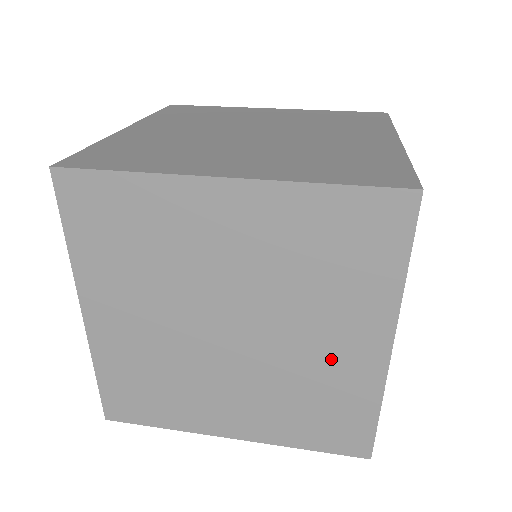
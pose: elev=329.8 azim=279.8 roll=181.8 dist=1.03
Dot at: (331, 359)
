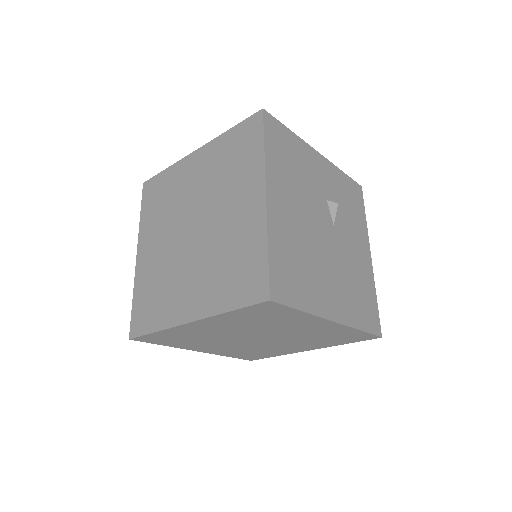
Dot at: (238, 221)
